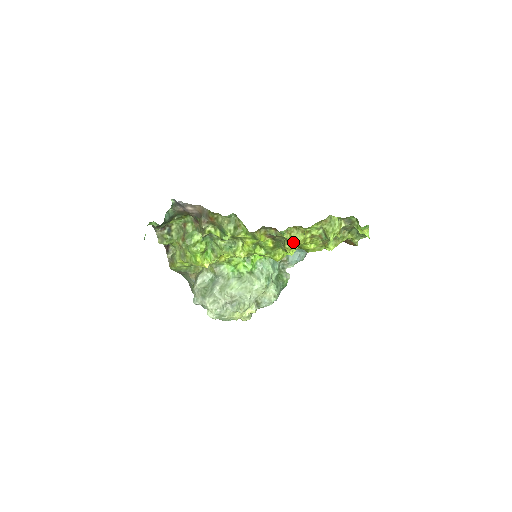
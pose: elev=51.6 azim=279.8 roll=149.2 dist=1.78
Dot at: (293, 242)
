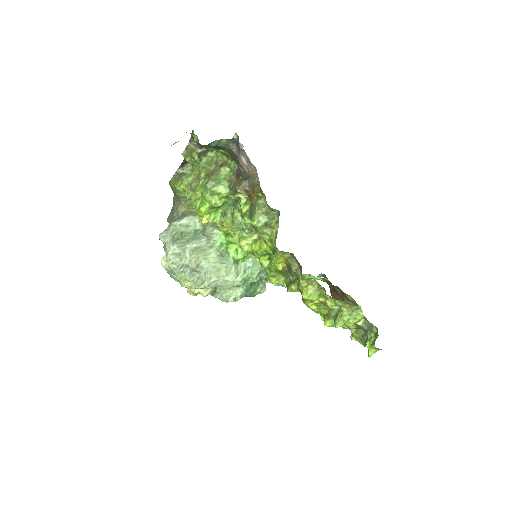
Dot at: (303, 294)
